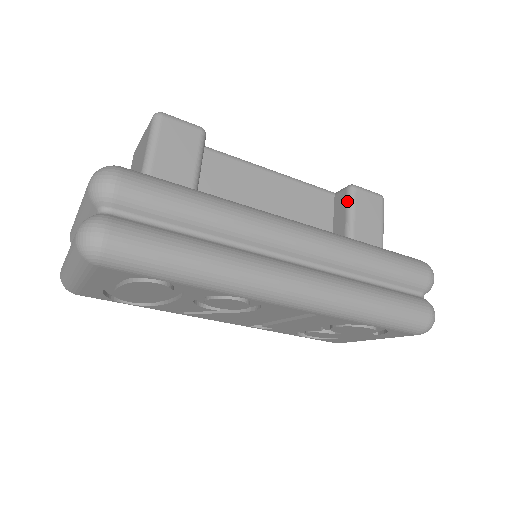
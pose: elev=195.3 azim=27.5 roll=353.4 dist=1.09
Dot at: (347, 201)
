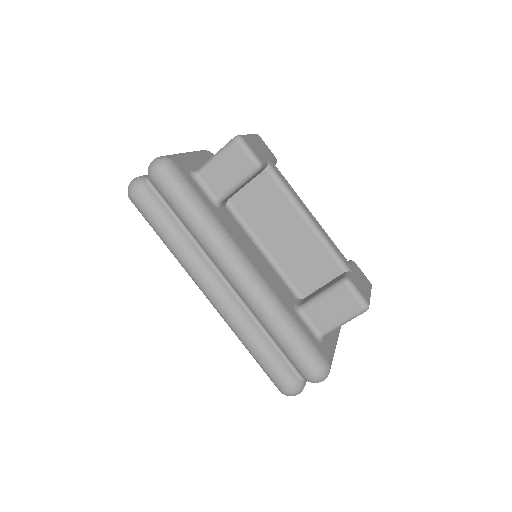
Dot at: (332, 285)
